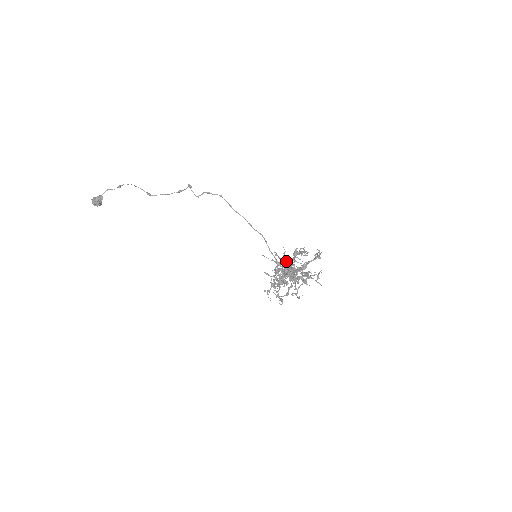
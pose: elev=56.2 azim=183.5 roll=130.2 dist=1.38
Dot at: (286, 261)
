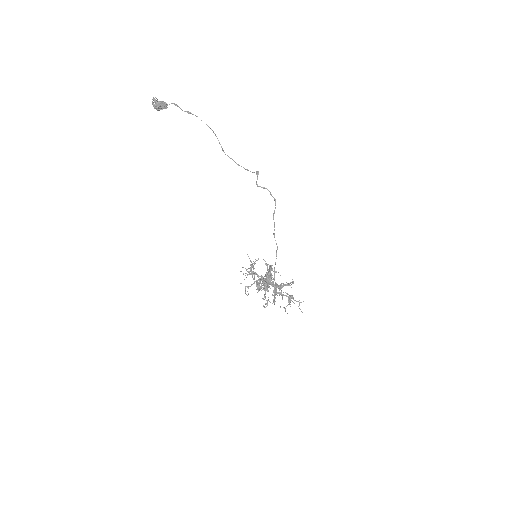
Dot at: occluded
